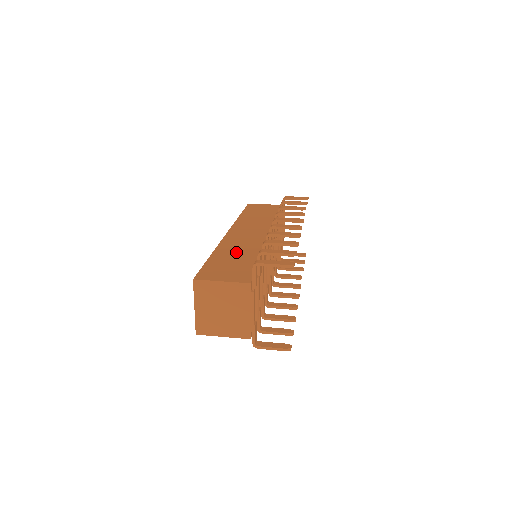
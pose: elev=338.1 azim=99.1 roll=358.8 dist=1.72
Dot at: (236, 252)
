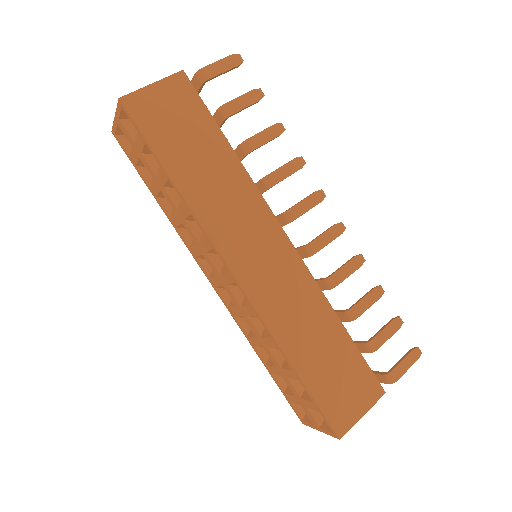
Dot at: (310, 335)
